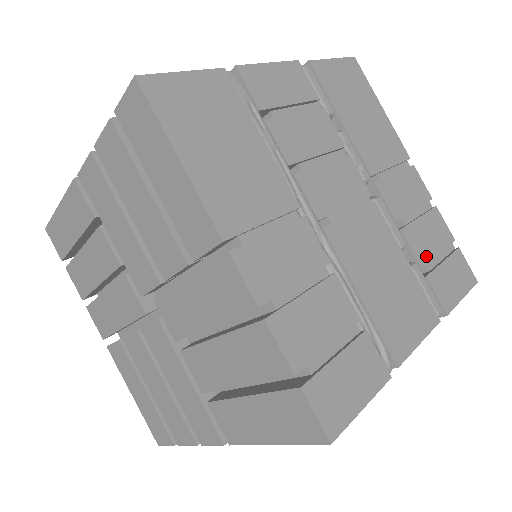
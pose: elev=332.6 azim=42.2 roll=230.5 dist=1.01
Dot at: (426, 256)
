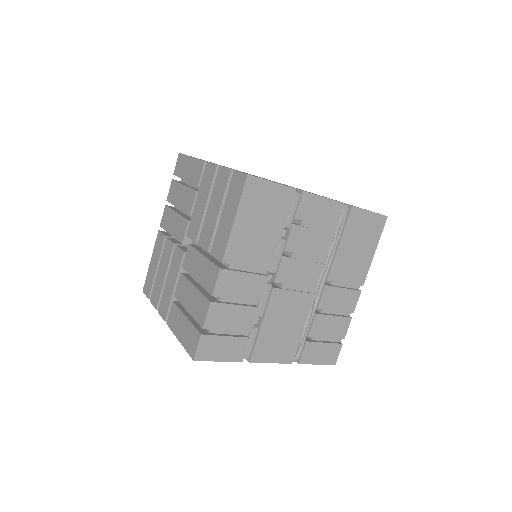
Dot at: occluded
